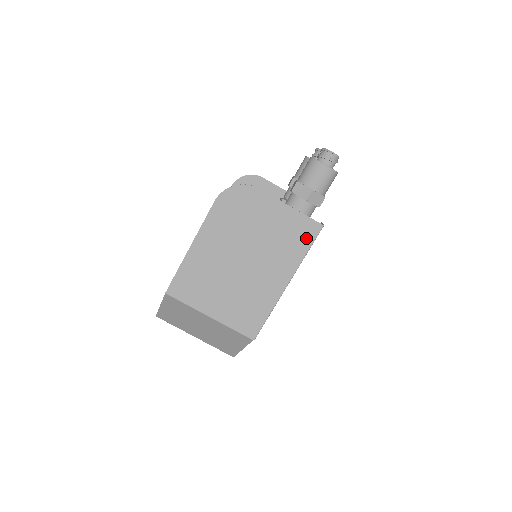
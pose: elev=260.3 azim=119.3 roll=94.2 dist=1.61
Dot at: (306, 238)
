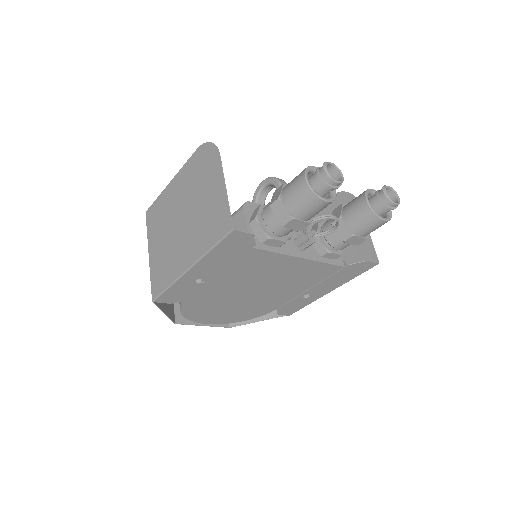
Dot at: (218, 232)
